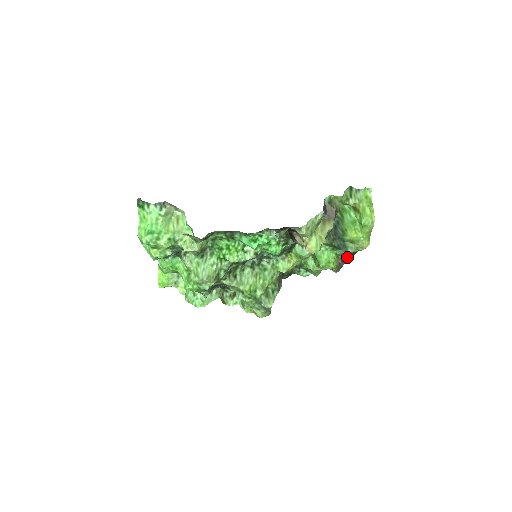
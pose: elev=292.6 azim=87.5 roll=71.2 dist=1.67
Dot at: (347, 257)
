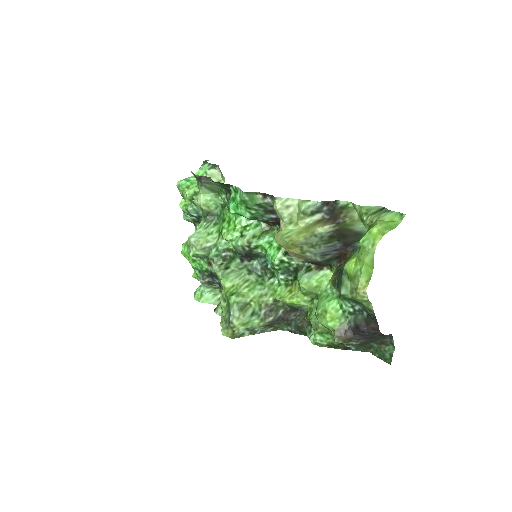
Dot at: (357, 324)
